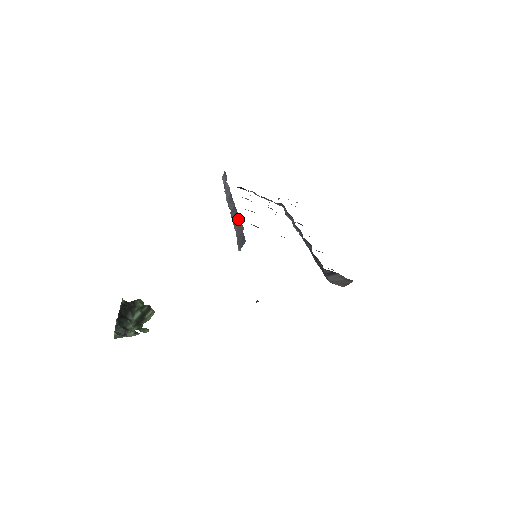
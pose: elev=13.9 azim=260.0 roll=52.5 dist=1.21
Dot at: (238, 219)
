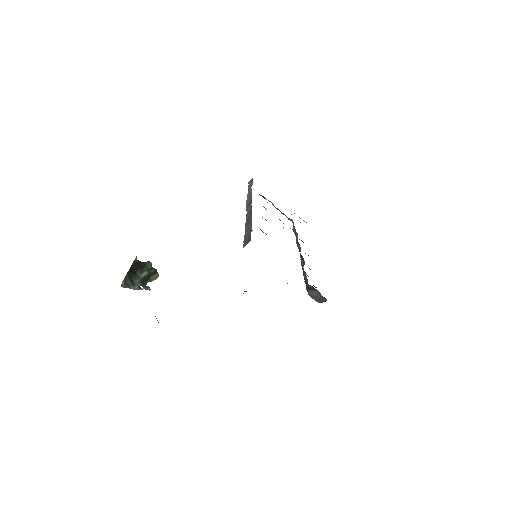
Dot at: (250, 222)
